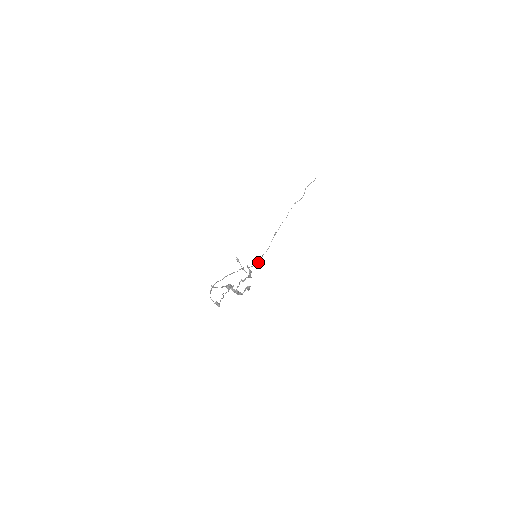
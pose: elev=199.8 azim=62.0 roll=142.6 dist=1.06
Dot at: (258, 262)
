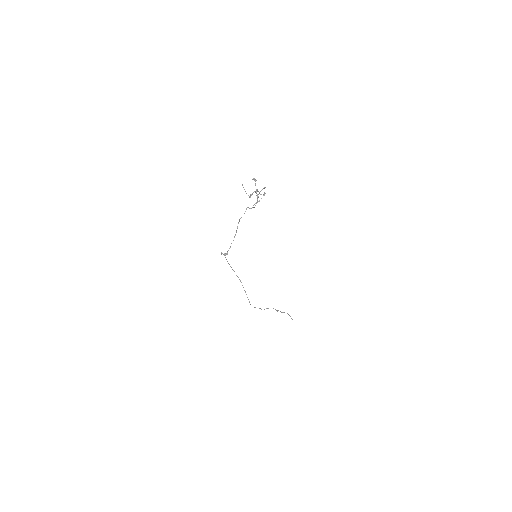
Dot at: occluded
